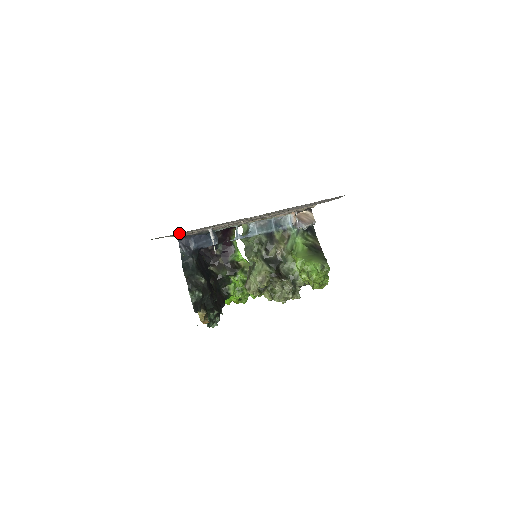
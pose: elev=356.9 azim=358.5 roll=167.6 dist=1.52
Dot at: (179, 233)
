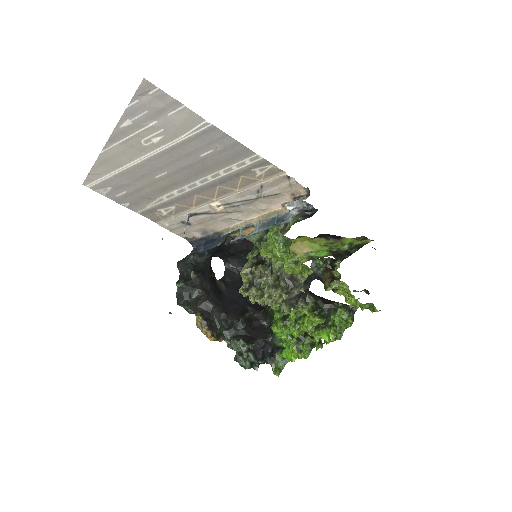
Dot at: (99, 178)
